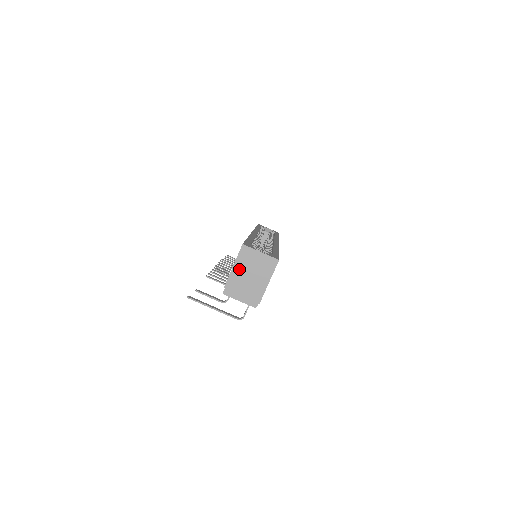
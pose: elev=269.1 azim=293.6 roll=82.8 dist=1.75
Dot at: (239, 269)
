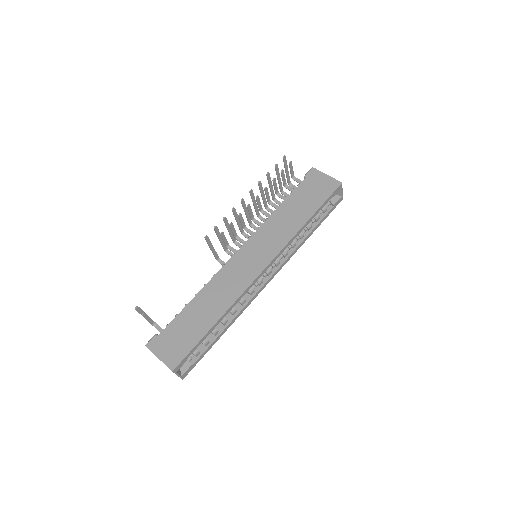
Dot at: occluded
